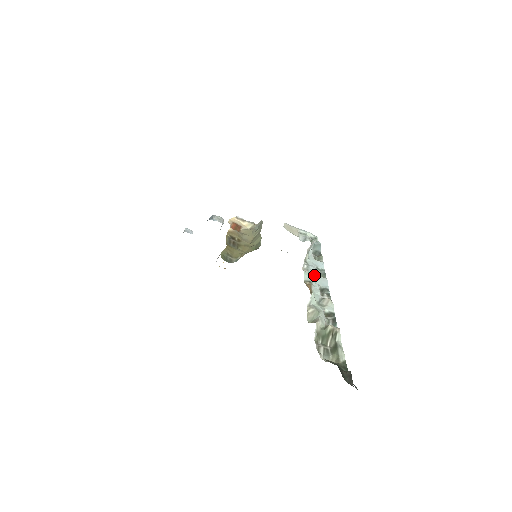
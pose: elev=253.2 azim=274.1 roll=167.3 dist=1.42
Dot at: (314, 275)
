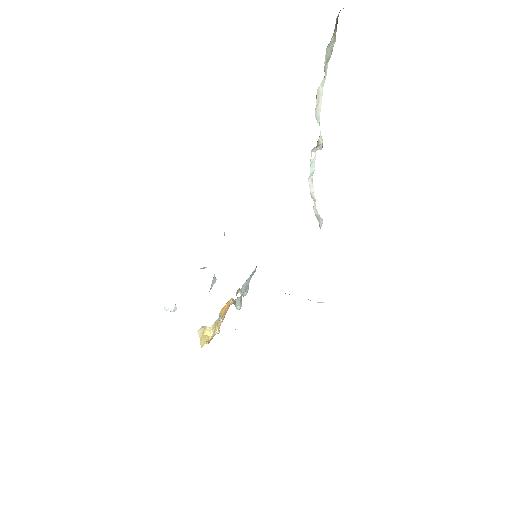
Dot at: occluded
